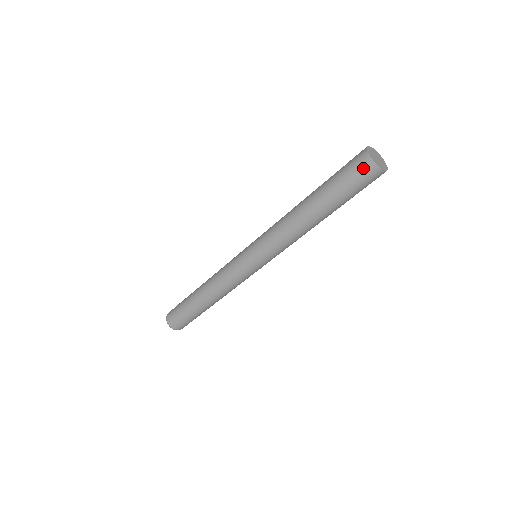
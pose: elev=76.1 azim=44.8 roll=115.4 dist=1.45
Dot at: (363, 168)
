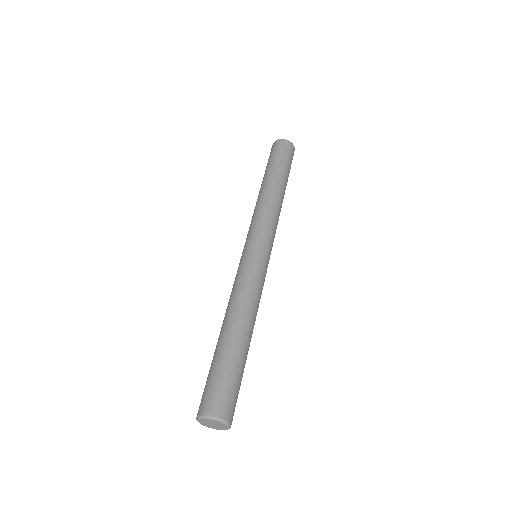
Dot at: (279, 145)
